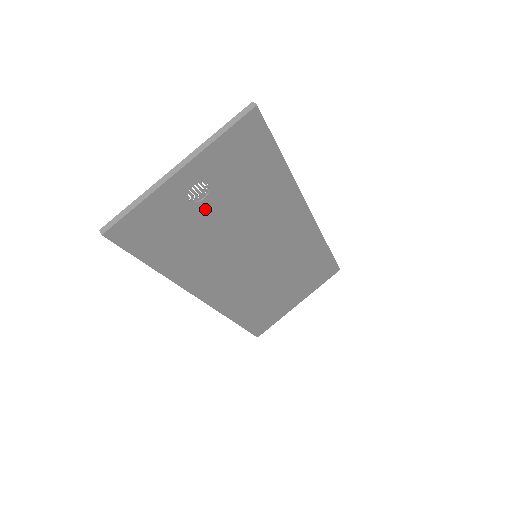
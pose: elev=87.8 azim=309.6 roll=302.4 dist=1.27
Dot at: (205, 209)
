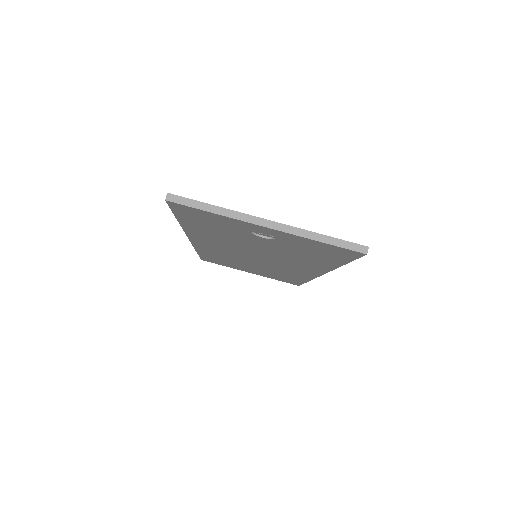
Dot at: (256, 238)
